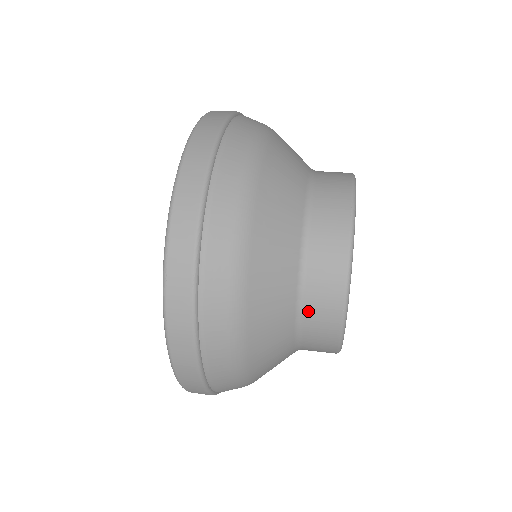
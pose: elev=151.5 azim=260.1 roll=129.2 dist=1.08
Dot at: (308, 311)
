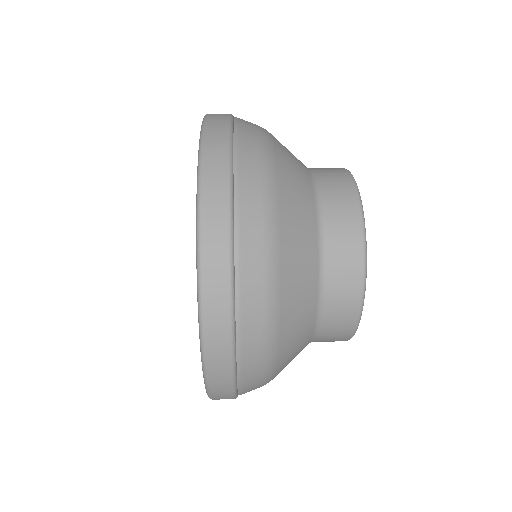
Dot at: (328, 223)
